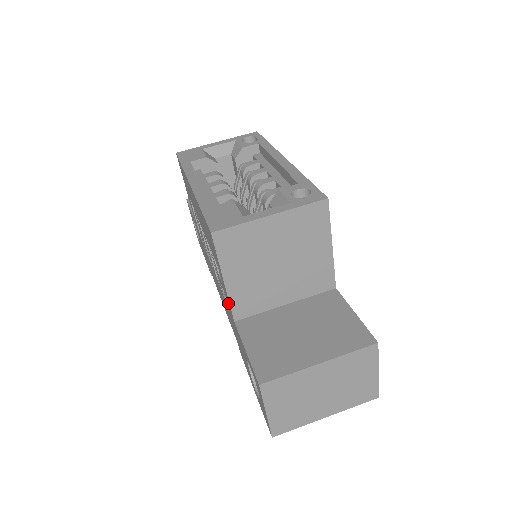
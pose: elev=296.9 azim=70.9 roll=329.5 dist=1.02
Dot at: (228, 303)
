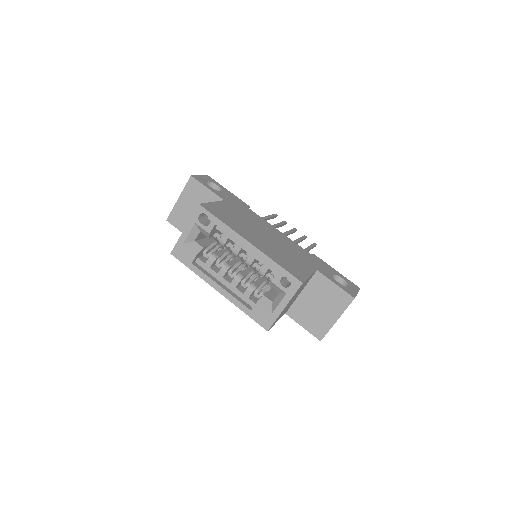
Dot at: occluded
